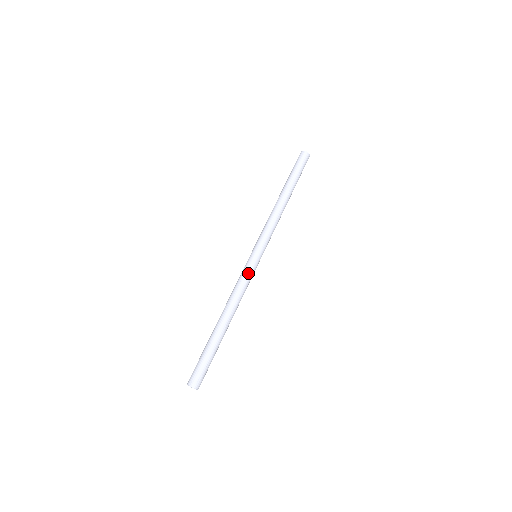
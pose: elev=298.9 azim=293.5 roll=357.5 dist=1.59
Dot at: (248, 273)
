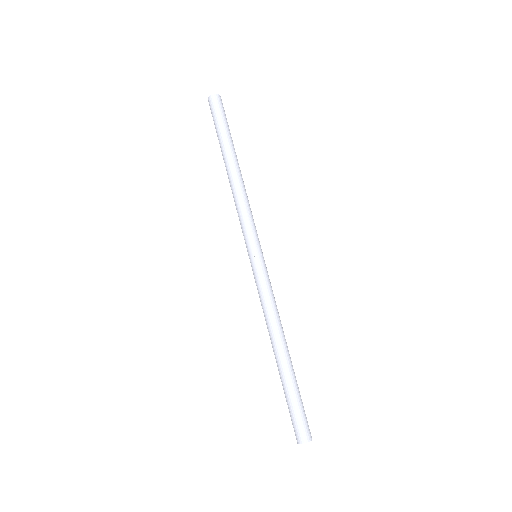
Dot at: (266, 282)
